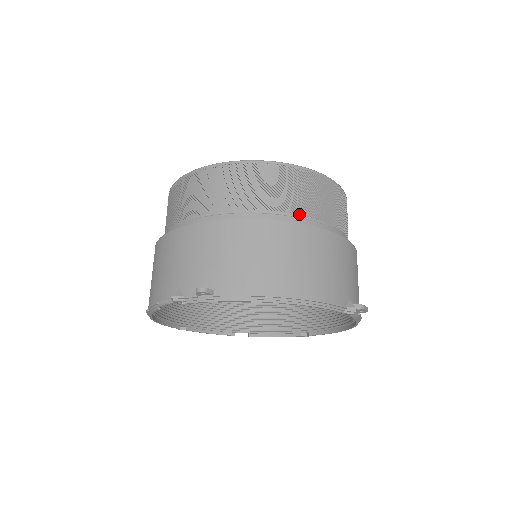
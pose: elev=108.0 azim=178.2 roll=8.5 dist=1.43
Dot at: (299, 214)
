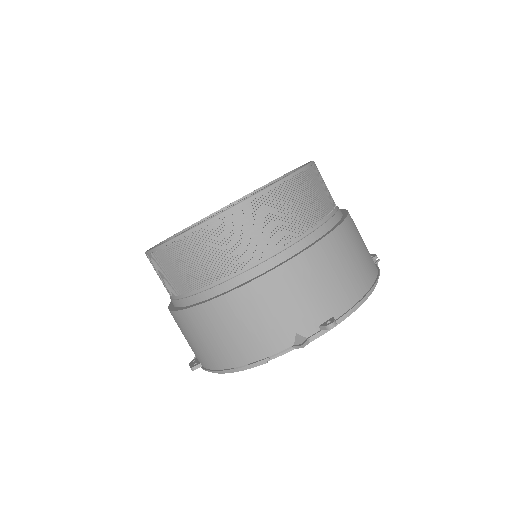
Dot at: (331, 210)
